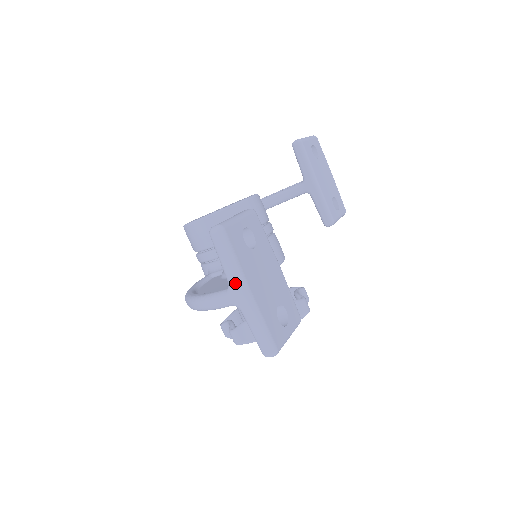
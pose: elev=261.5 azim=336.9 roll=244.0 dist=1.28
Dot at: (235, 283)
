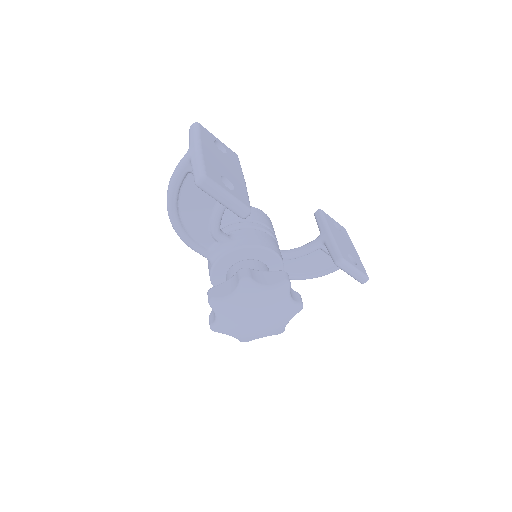
Dot at: (192, 143)
